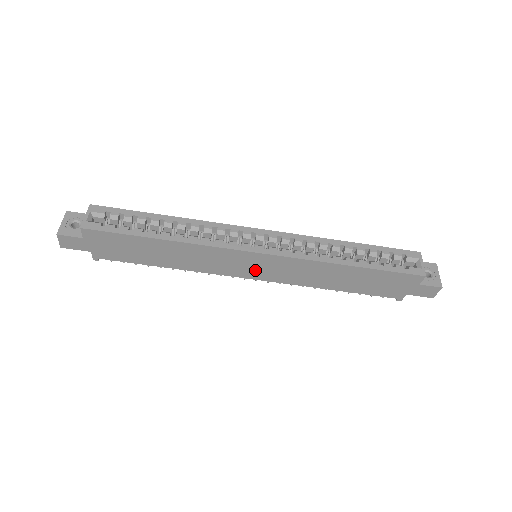
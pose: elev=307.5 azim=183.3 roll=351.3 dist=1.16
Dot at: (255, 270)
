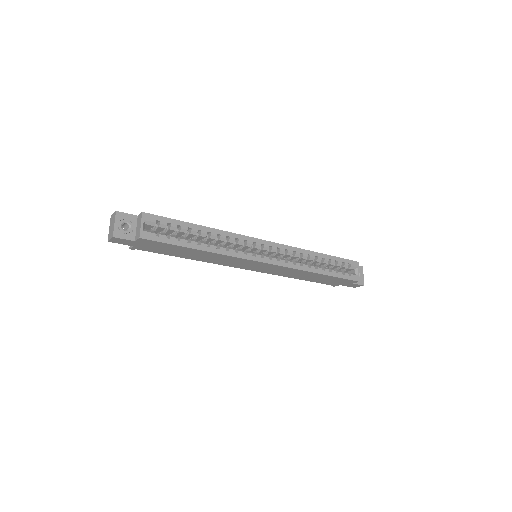
Dot at: (254, 267)
